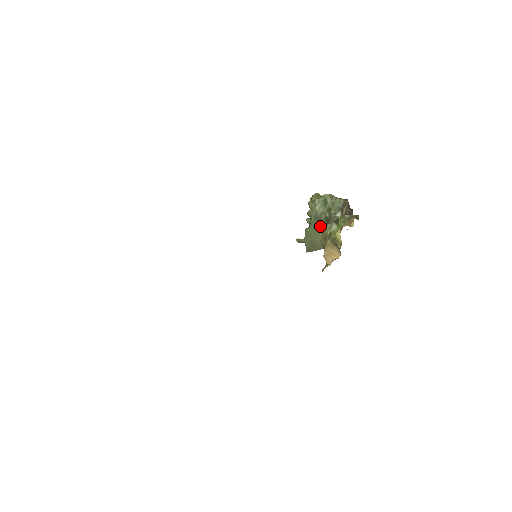
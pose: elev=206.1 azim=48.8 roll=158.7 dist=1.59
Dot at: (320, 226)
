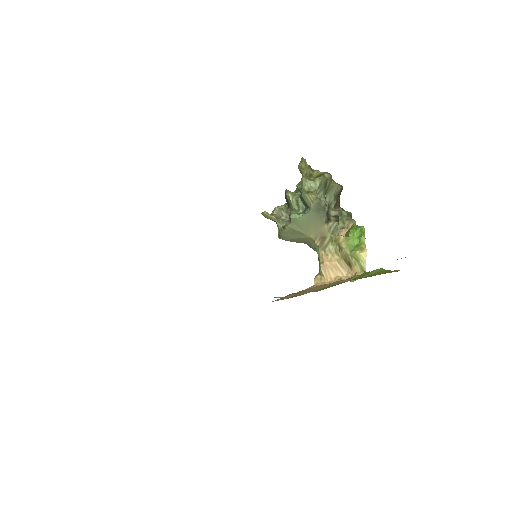
Dot at: (319, 220)
